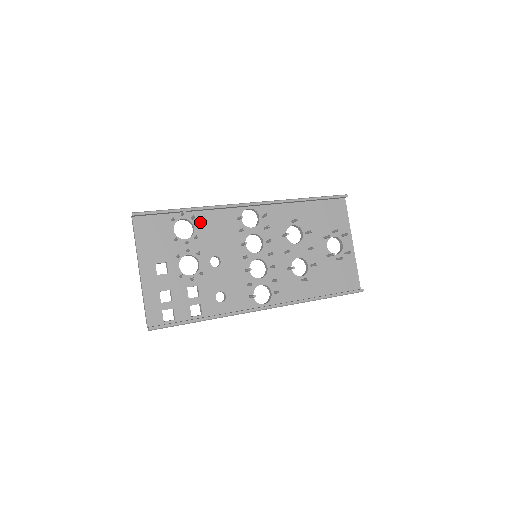
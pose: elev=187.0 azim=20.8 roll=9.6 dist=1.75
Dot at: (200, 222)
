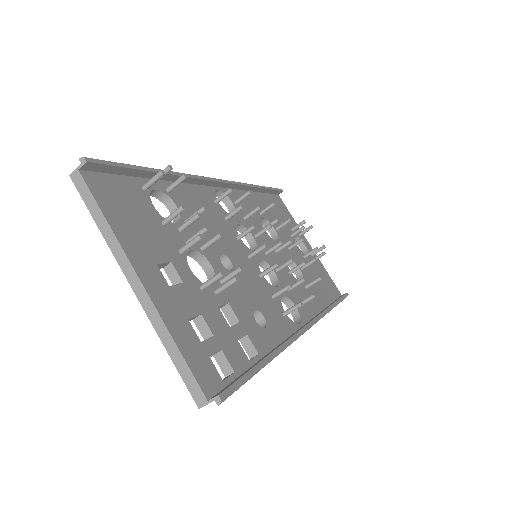
Dot at: (179, 199)
